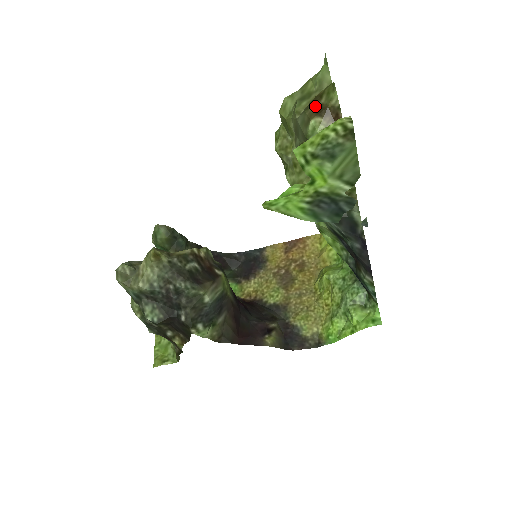
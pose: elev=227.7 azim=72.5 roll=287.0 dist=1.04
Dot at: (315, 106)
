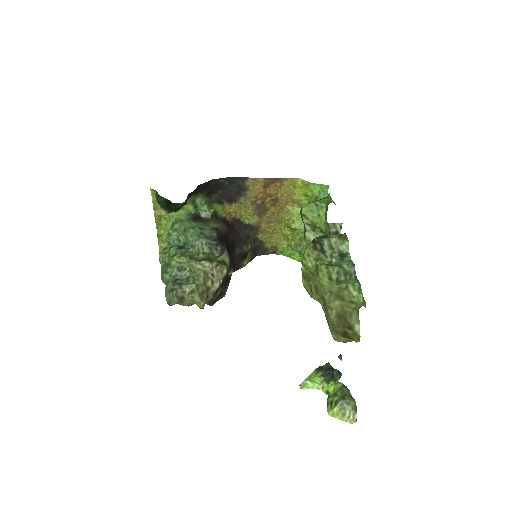
Dot at: (343, 330)
